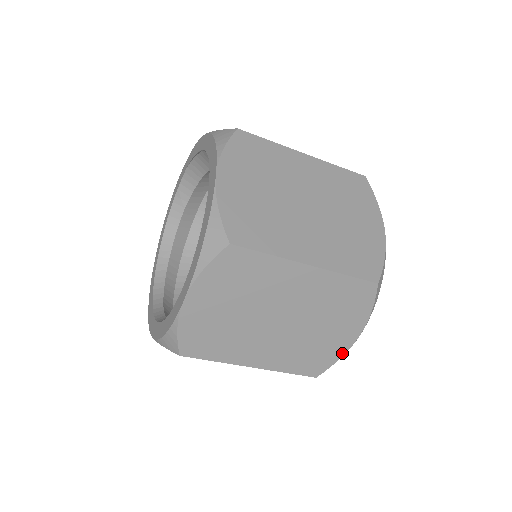
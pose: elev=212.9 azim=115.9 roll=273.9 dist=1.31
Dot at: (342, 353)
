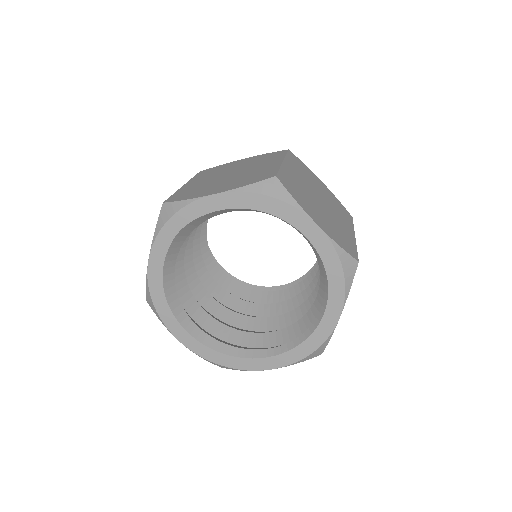
Dot at: occluded
